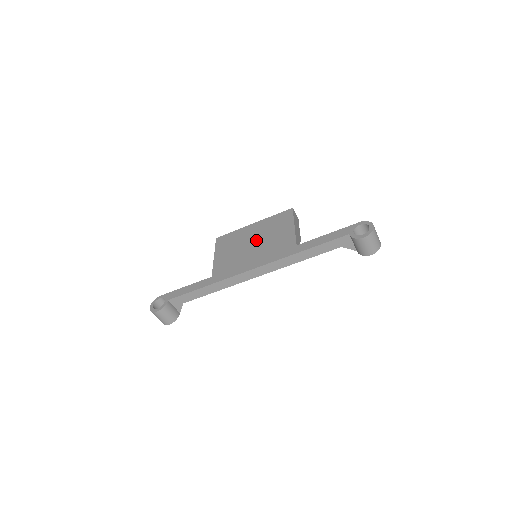
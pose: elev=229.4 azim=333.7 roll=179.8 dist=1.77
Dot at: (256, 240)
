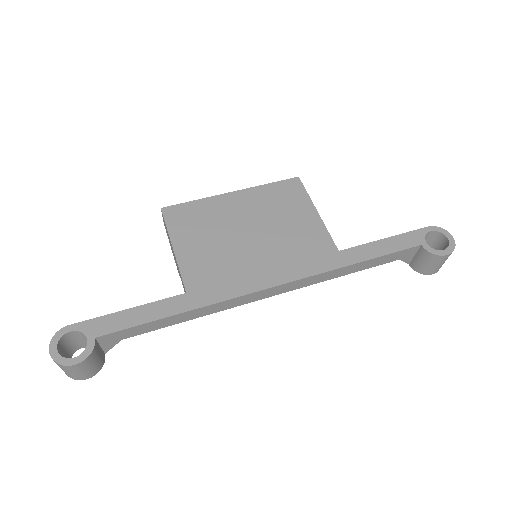
Dot at: (254, 227)
